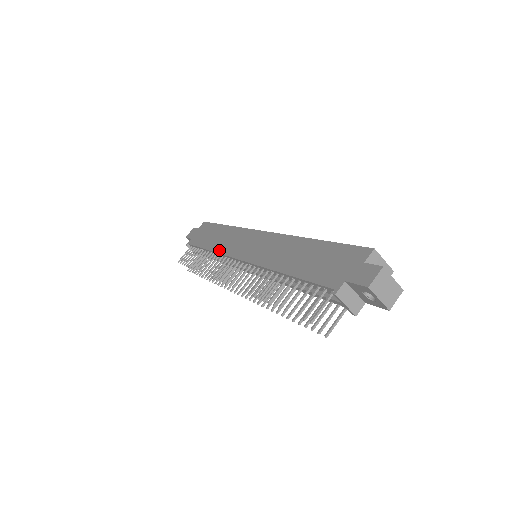
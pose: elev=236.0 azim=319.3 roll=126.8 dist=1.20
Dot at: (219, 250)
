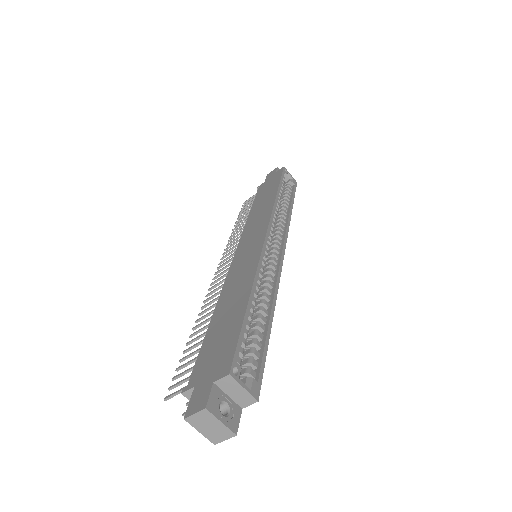
Dot at: (247, 224)
